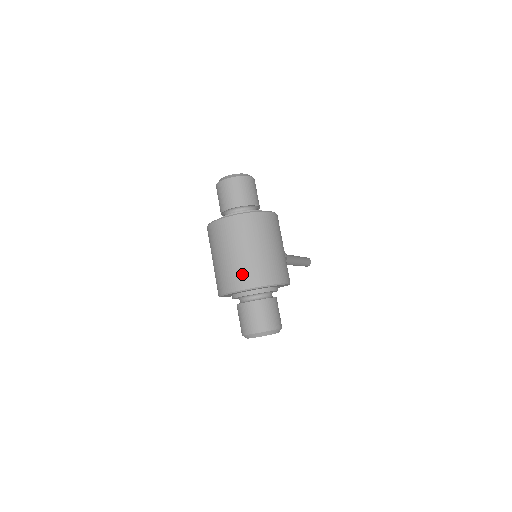
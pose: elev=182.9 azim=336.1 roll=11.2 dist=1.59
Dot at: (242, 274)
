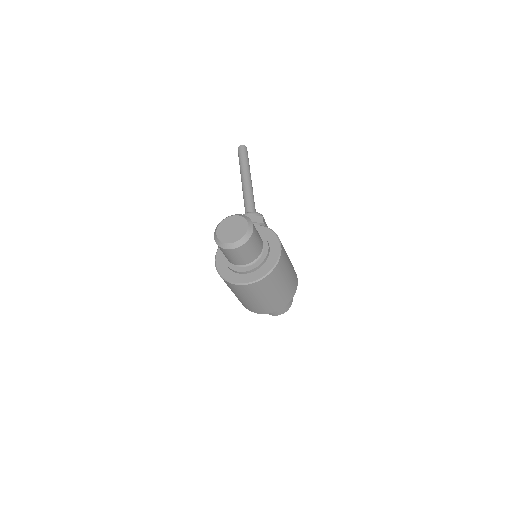
Dot at: (273, 306)
